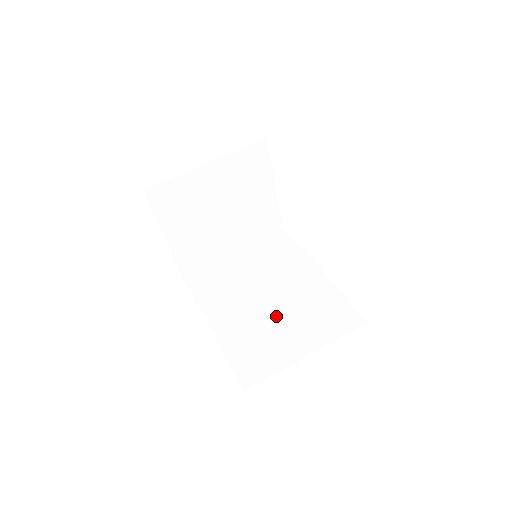
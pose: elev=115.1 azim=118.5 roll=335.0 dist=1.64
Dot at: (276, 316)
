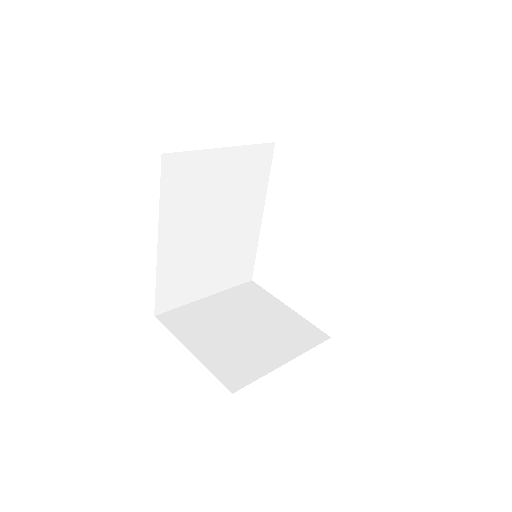
Dot at: occluded
